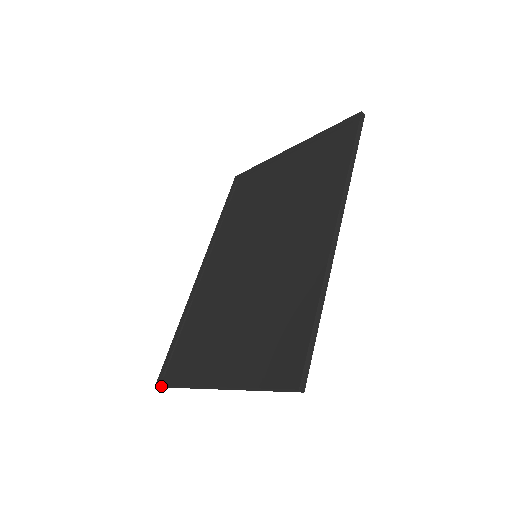
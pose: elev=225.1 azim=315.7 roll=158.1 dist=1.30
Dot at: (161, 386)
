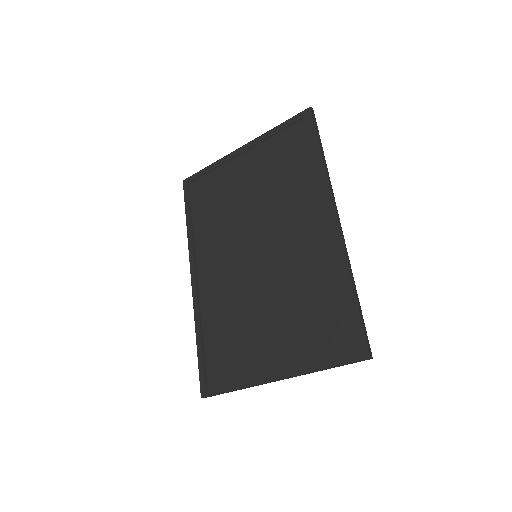
Dot at: occluded
